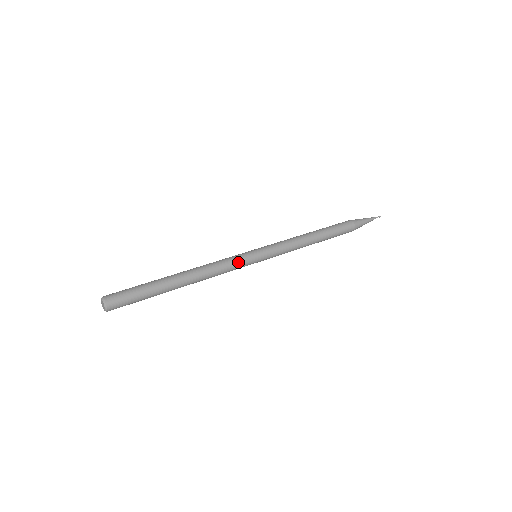
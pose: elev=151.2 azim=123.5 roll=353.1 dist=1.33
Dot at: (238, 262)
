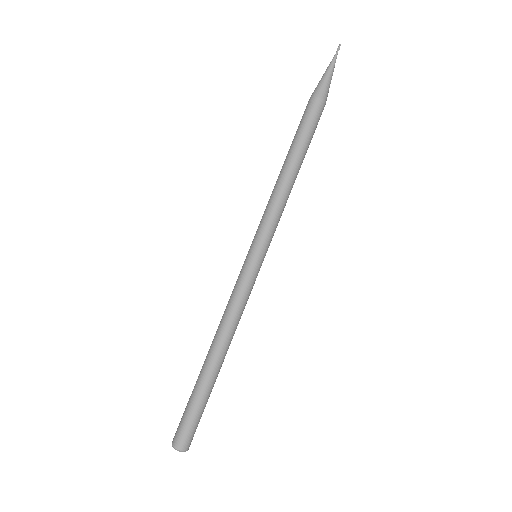
Dot at: (249, 288)
